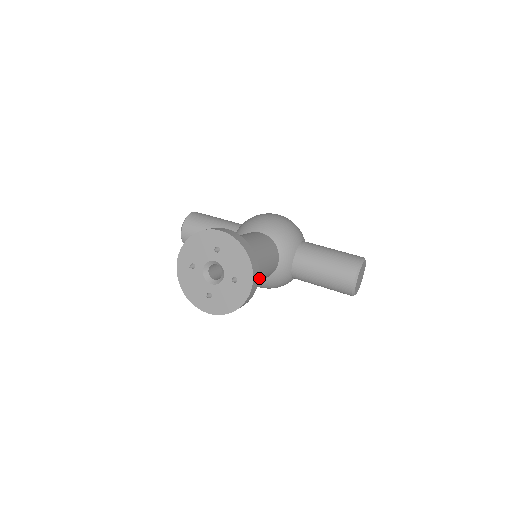
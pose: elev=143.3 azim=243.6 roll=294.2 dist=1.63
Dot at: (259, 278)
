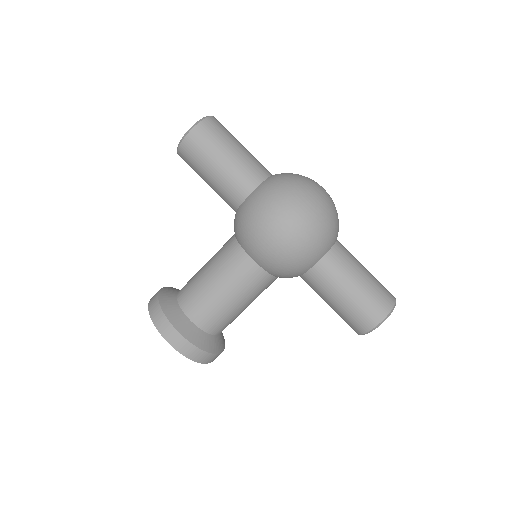
Dot at: occluded
